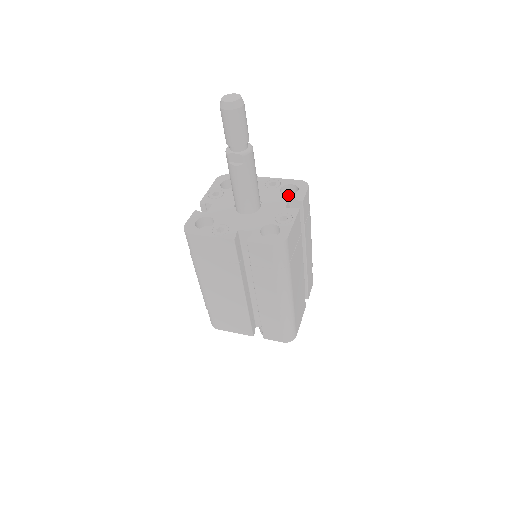
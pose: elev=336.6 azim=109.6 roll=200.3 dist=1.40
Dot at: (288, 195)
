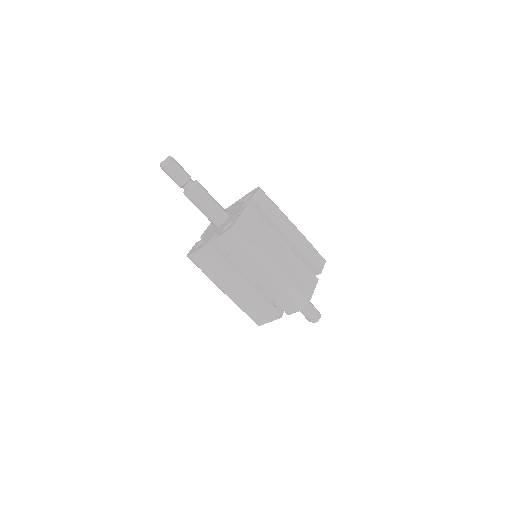
Dot at: (246, 201)
